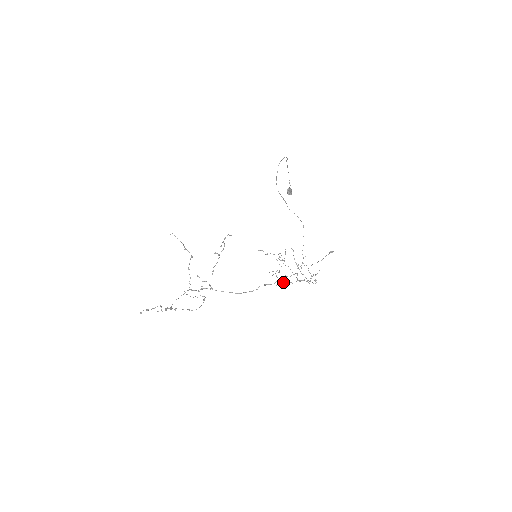
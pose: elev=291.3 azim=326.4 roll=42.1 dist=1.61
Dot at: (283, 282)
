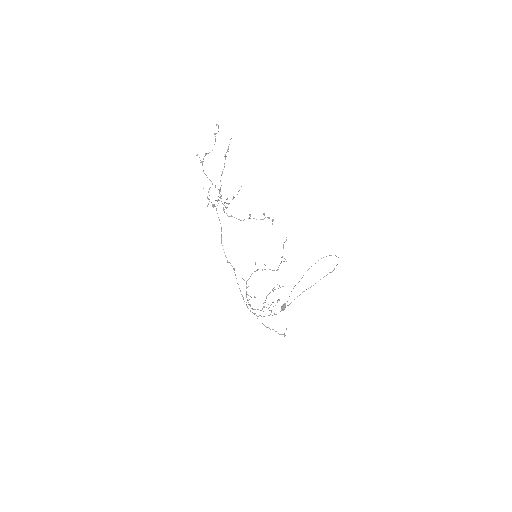
Dot at: occluded
